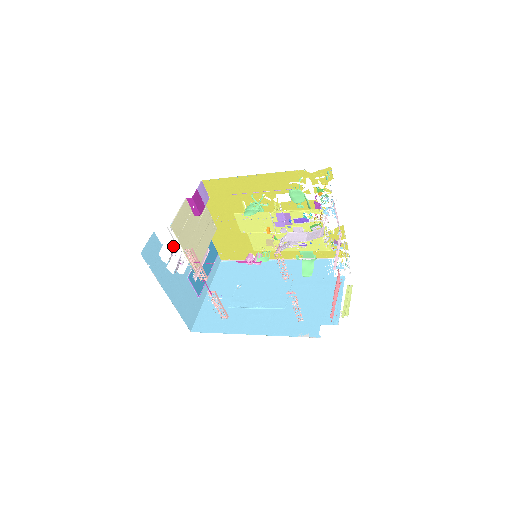
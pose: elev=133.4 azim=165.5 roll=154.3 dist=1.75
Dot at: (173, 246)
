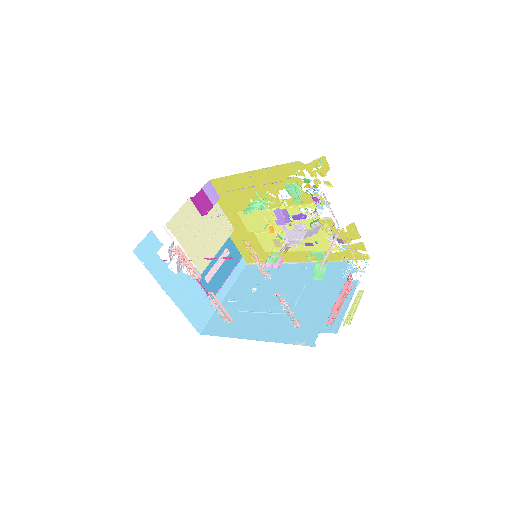
Dot at: (170, 245)
